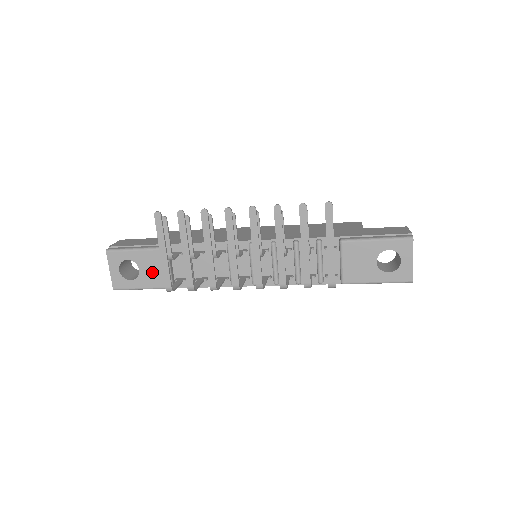
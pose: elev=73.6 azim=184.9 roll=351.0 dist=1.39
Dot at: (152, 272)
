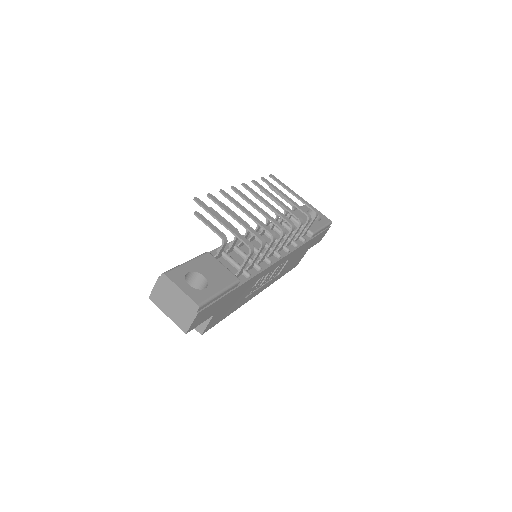
Dot at: (215, 273)
